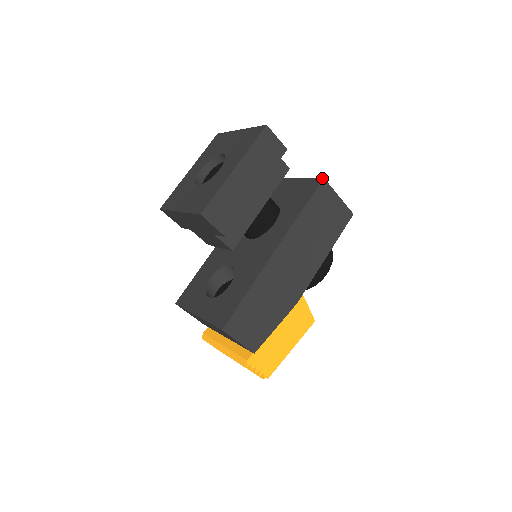
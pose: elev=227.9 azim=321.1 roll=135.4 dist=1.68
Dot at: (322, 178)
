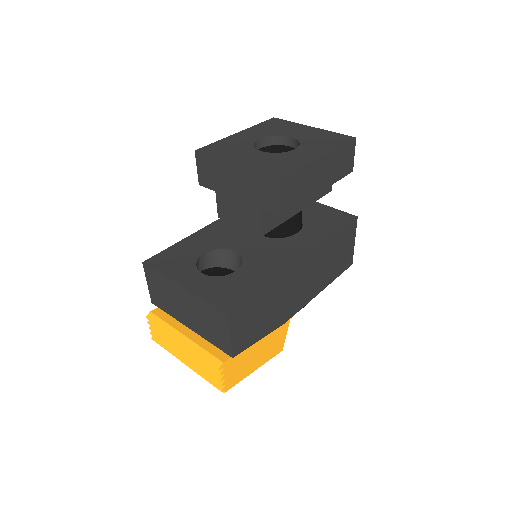
Dot at: (356, 216)
